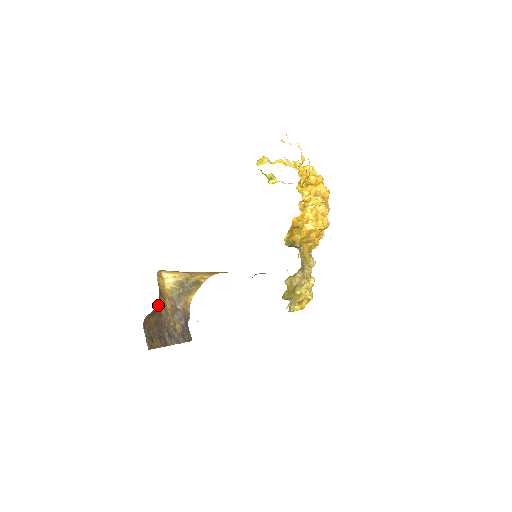
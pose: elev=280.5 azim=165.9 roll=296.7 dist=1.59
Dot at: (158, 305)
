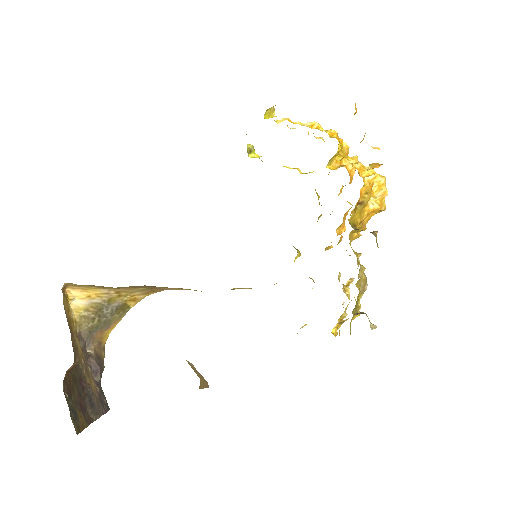
Dot at: occluded
